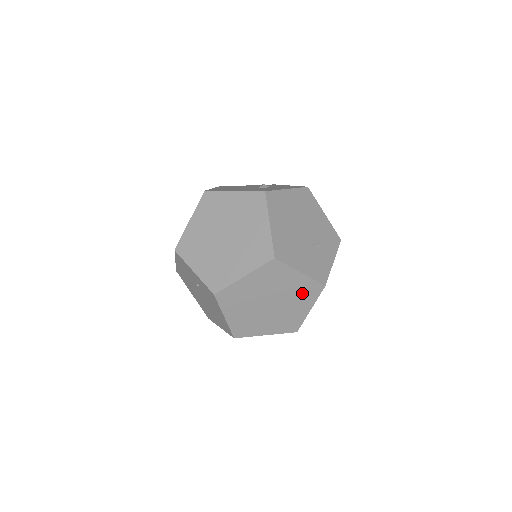
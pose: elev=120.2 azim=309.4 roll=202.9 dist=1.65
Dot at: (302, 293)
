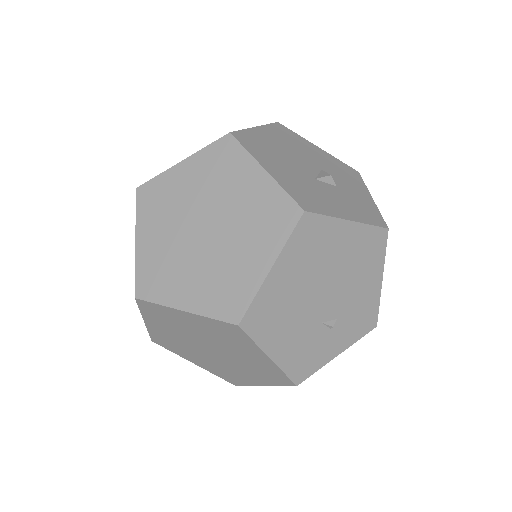
Dot at: (260, 370)
